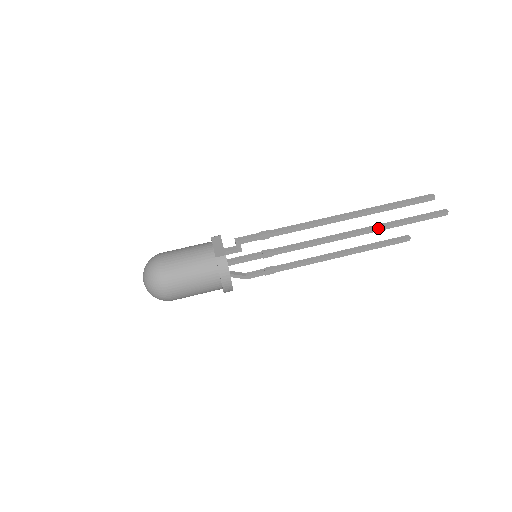
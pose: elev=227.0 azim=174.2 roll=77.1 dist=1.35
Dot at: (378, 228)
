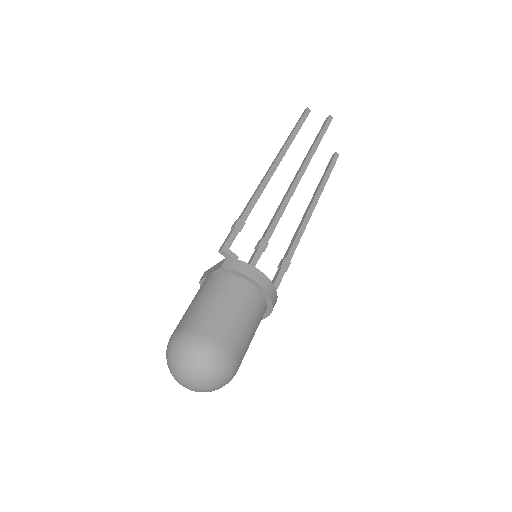
Dot at: (307, 158)
